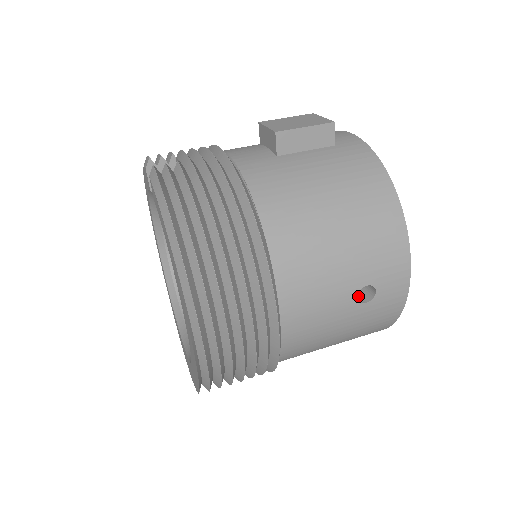
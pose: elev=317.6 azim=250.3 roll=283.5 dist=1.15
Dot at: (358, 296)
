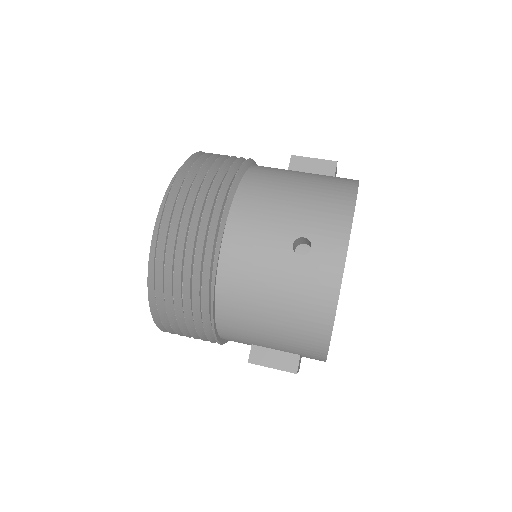
Dot at: occluded
